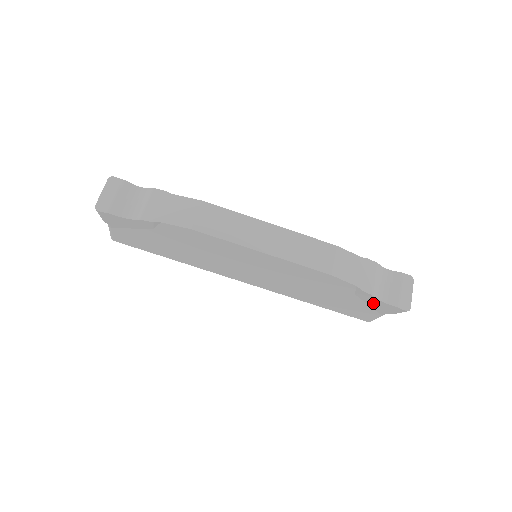
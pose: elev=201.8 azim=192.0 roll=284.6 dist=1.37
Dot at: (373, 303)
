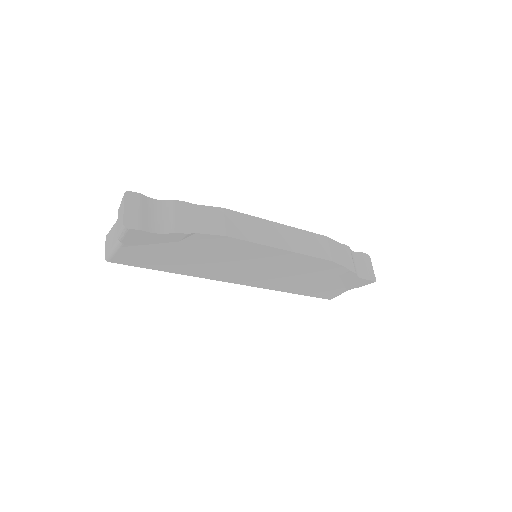
Dot at: (349, 281)
